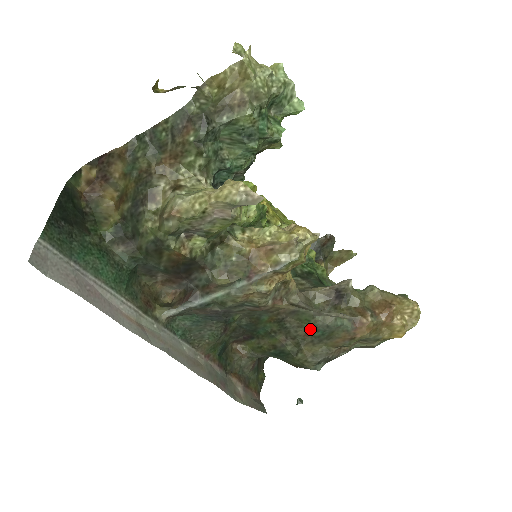
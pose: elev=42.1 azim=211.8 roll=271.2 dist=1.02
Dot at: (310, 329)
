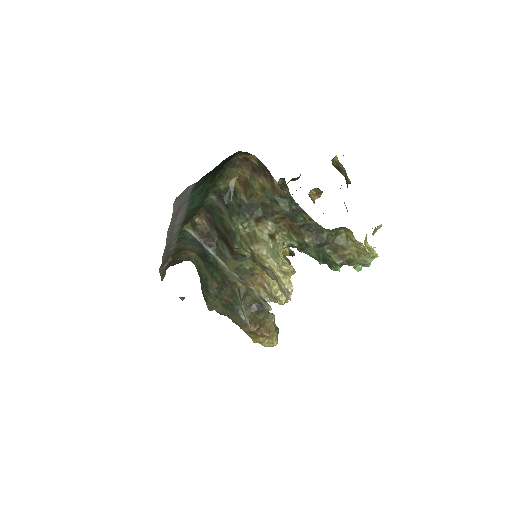
Dot at: (230, 302)
